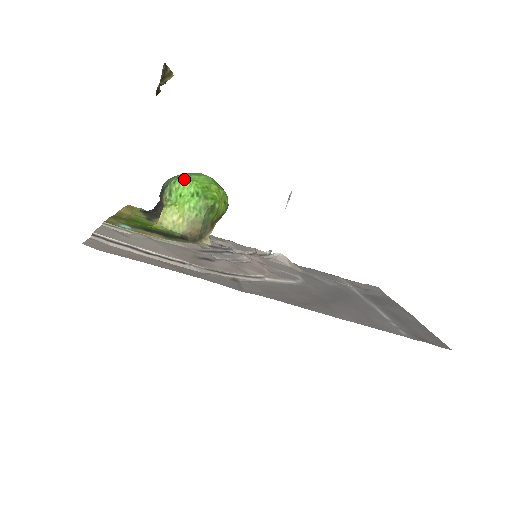
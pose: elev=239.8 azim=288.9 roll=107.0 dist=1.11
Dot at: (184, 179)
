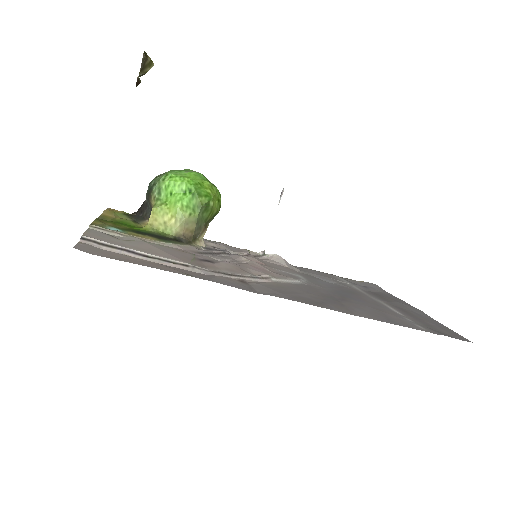
Dot at: (174, 176)
